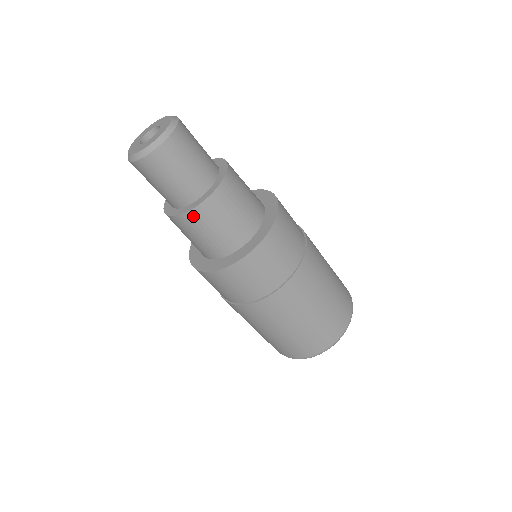
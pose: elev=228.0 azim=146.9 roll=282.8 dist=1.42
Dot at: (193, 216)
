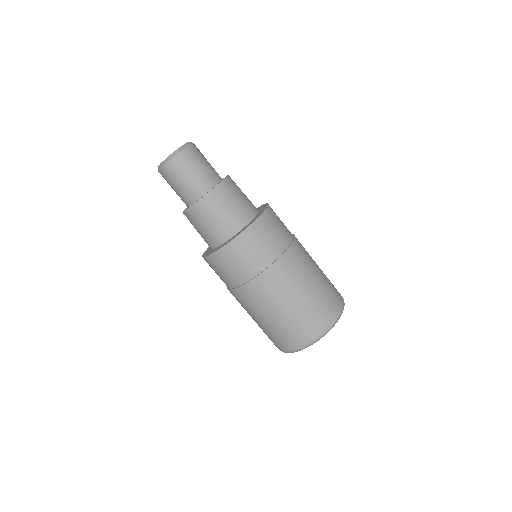
Dot at: (207, 200)
